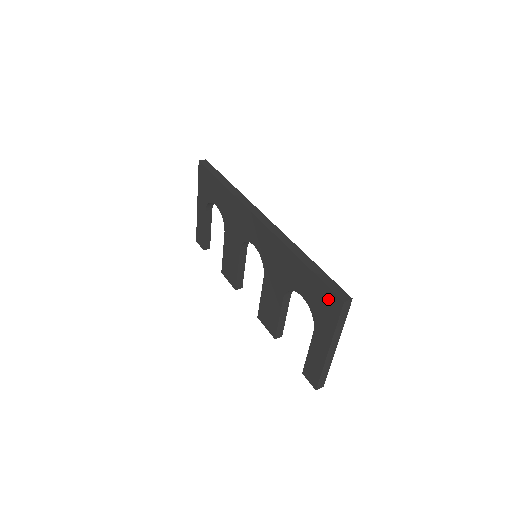
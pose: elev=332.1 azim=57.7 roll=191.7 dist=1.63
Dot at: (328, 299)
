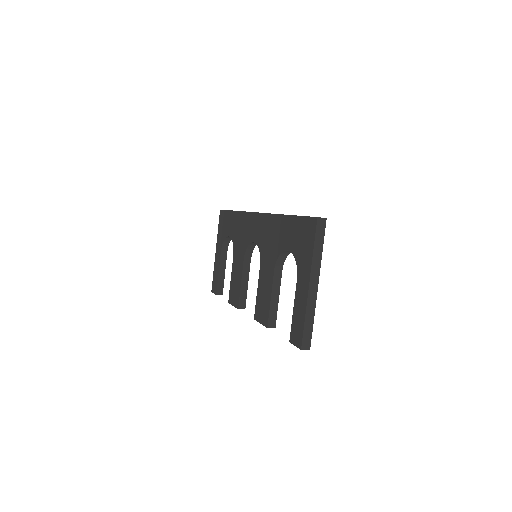
Dot at: (306, 228)
